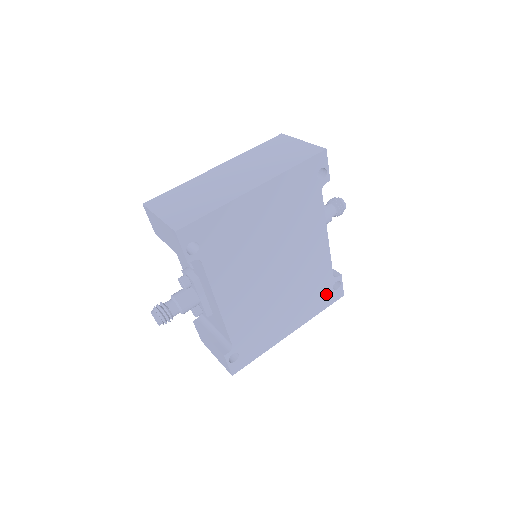
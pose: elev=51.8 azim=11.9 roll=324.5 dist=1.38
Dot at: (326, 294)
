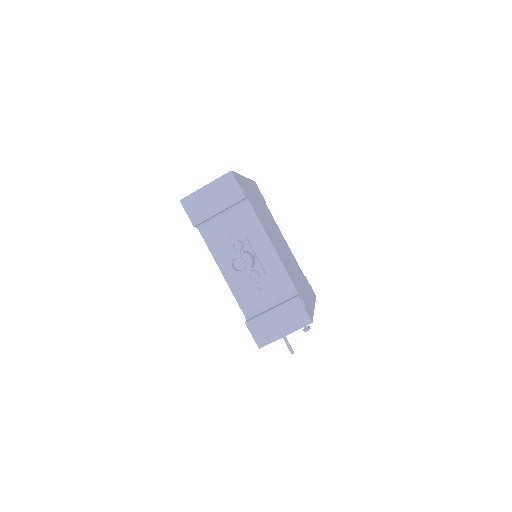
Dot at: (309, 287)
